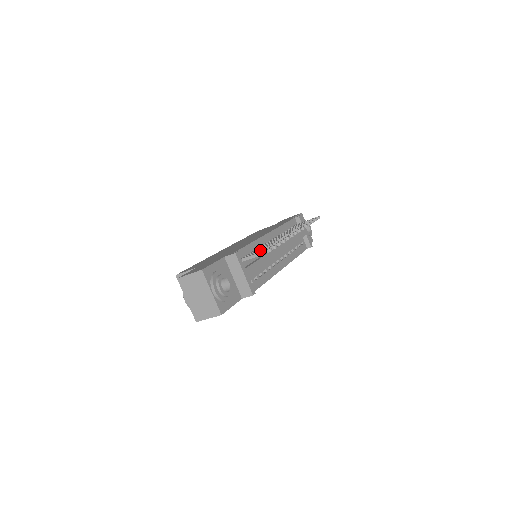
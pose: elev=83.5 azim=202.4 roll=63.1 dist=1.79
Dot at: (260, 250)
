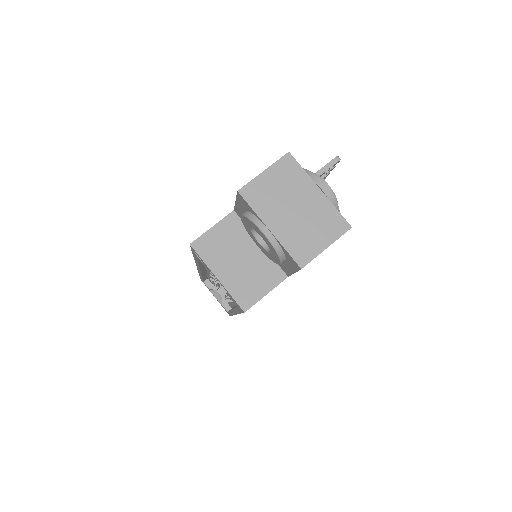
Dot at: occluded
